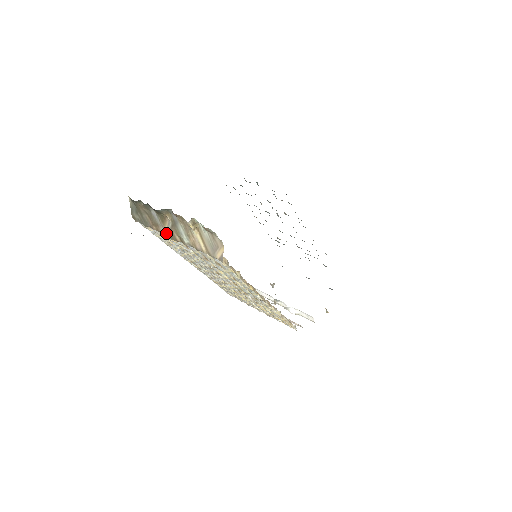
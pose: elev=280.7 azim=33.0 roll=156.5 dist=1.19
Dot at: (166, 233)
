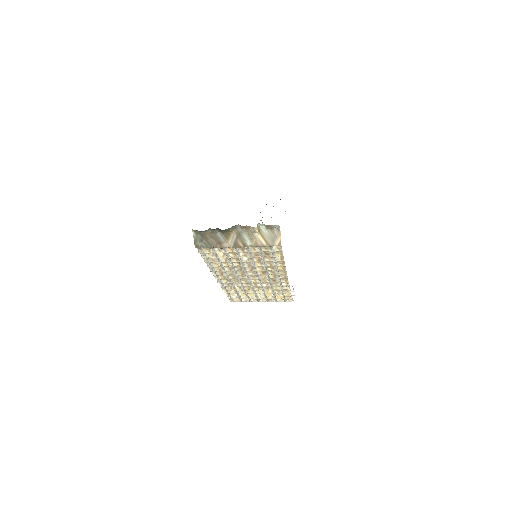
Dot at: (230, 245)
